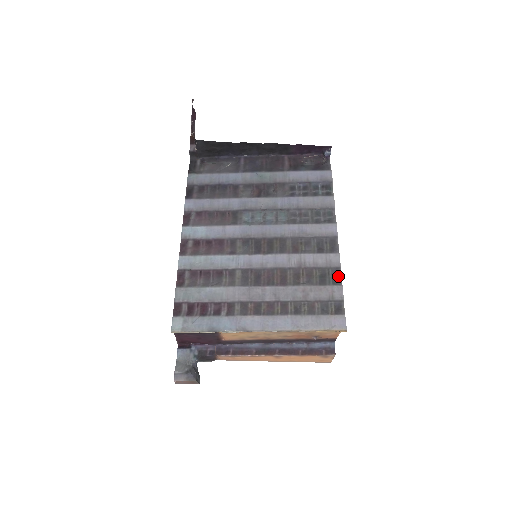
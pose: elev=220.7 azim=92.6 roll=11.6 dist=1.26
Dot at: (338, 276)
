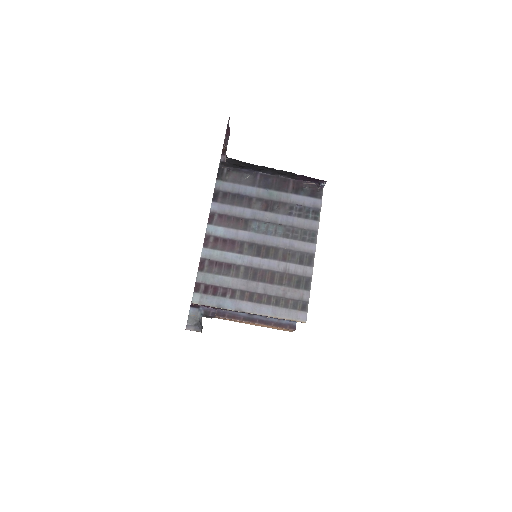
Dot at: (309, 284)
